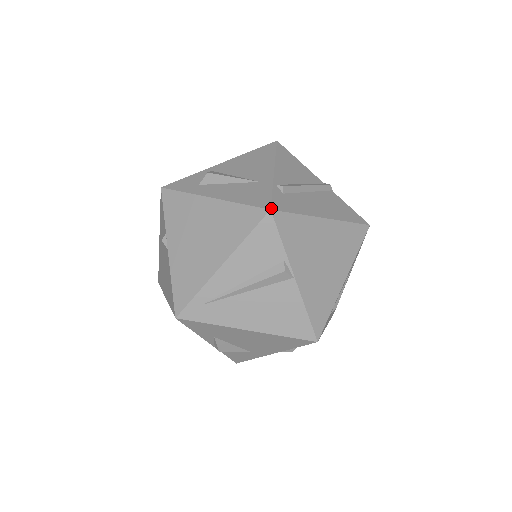
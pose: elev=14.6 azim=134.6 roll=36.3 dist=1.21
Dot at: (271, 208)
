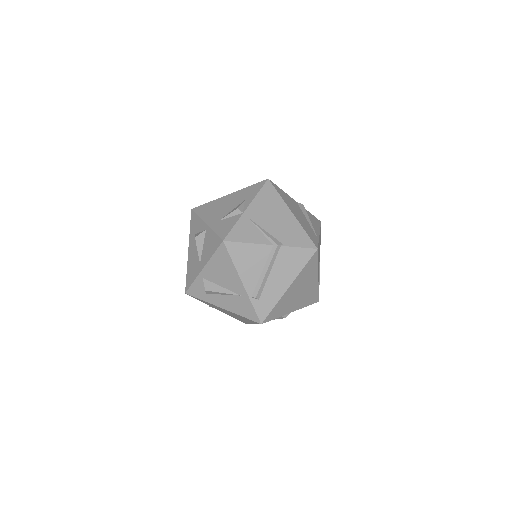
Dot at: (261, 323)
